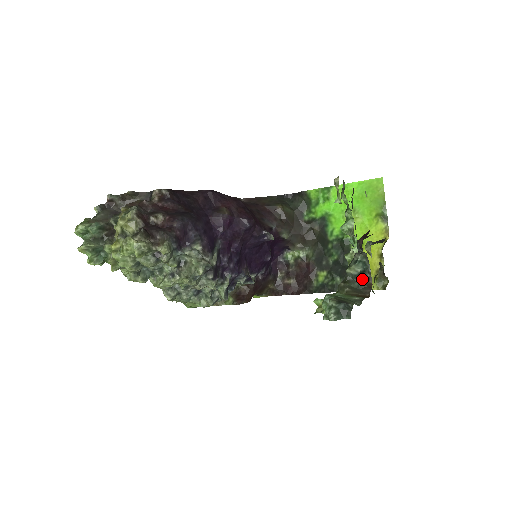
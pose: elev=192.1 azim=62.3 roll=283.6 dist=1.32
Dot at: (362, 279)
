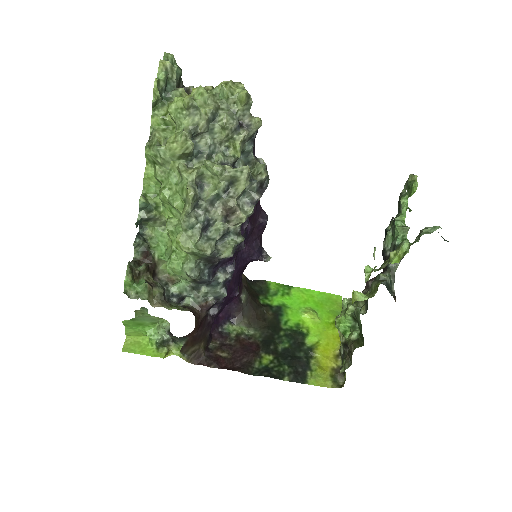
Dot at: (390, 291)
